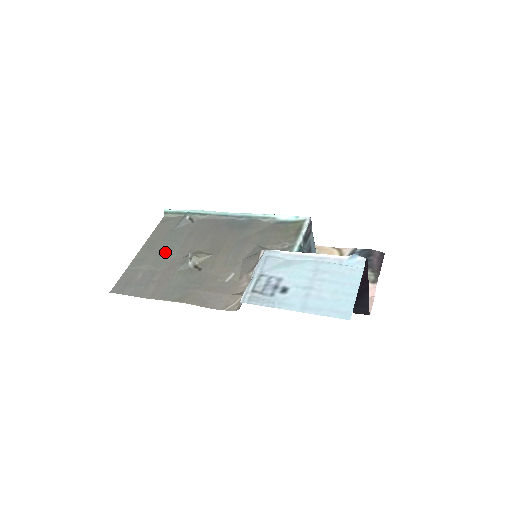
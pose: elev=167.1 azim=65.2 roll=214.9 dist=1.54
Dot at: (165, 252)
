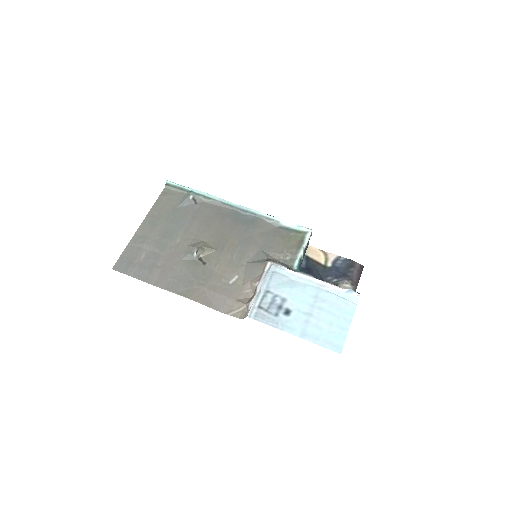
Dot at: (168, 234)
